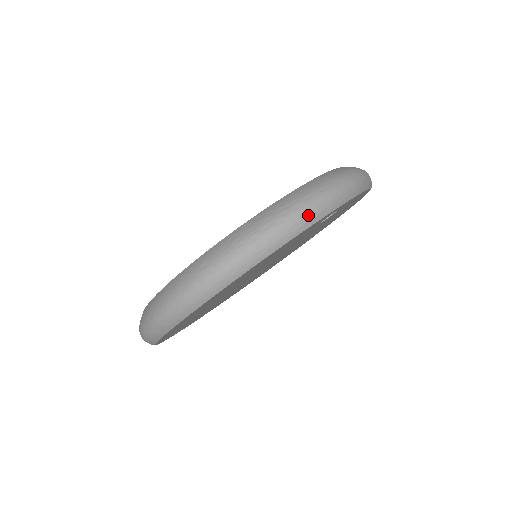
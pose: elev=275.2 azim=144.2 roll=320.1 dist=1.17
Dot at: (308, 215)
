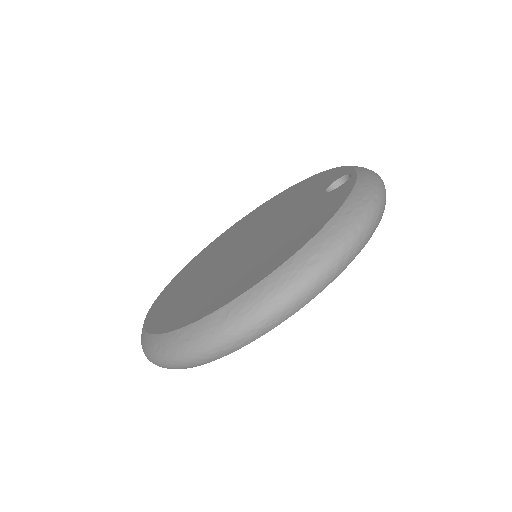
Dot at: (383, 207)
